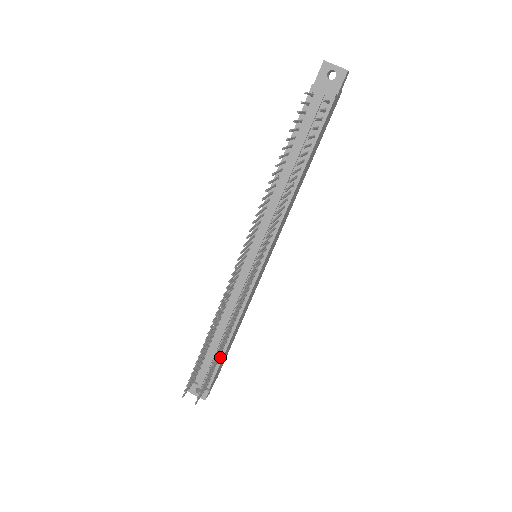
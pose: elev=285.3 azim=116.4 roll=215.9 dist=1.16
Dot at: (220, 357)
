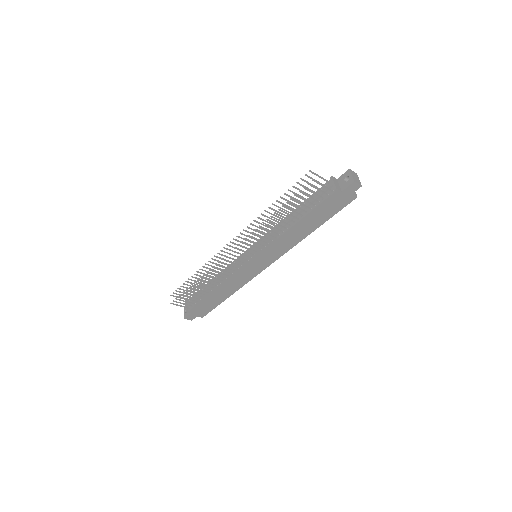
Dot at: (204, 297)
